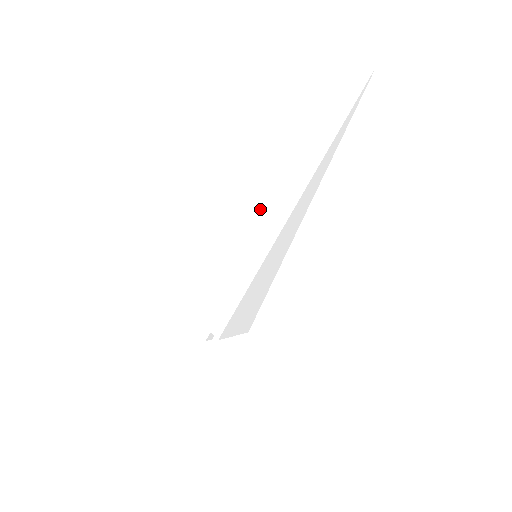
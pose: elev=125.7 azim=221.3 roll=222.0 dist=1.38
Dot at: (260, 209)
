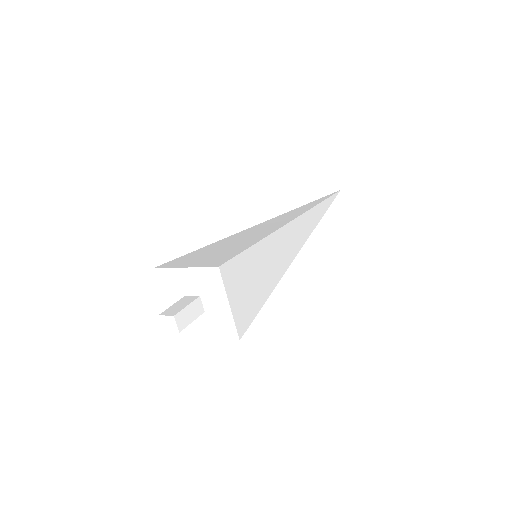
Dot at: (262, 223)
